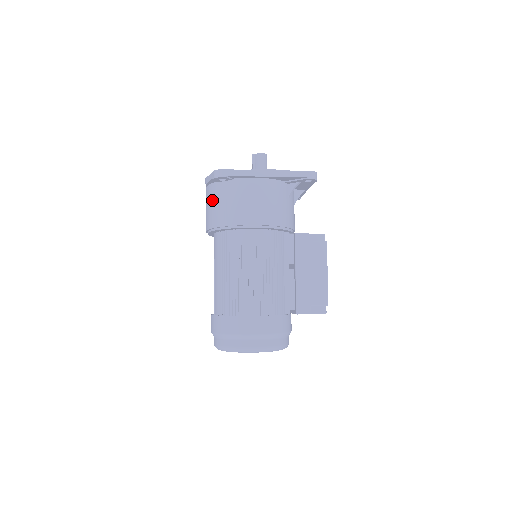
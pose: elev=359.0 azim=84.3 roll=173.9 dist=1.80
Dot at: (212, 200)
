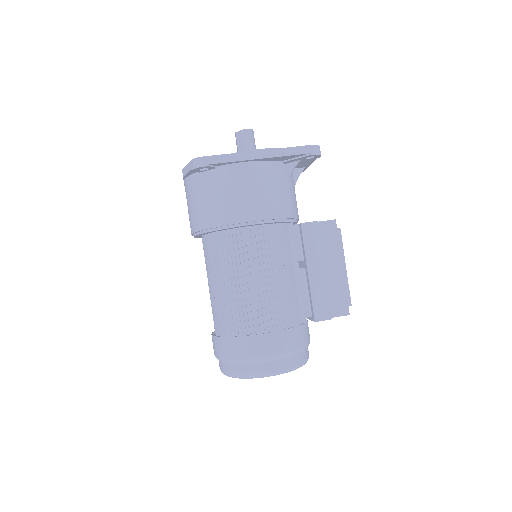
Dot at: (194, 196)
